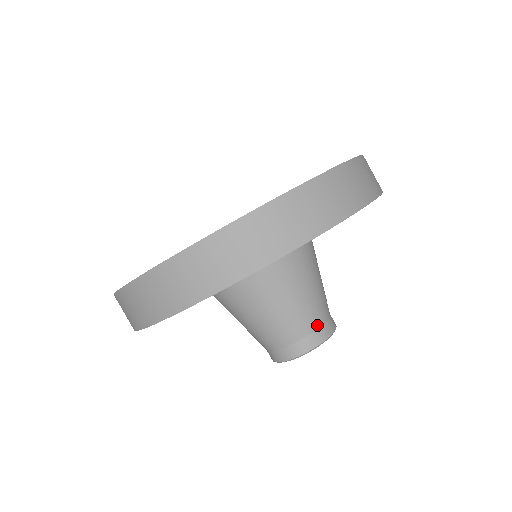
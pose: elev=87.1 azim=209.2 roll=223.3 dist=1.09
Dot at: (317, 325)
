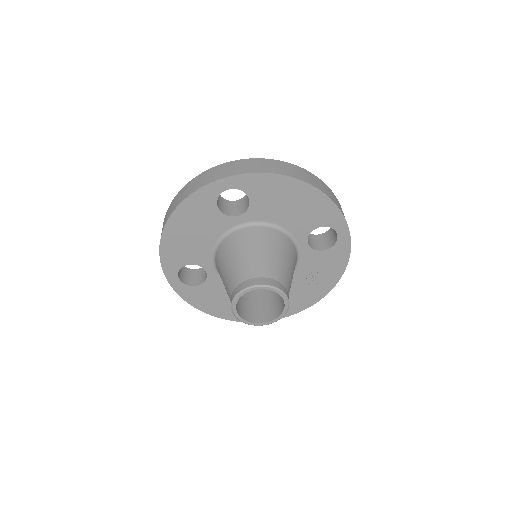
Dot at: (285, 285)
